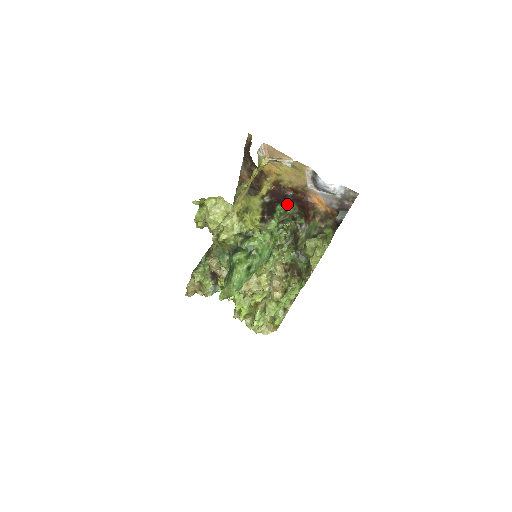
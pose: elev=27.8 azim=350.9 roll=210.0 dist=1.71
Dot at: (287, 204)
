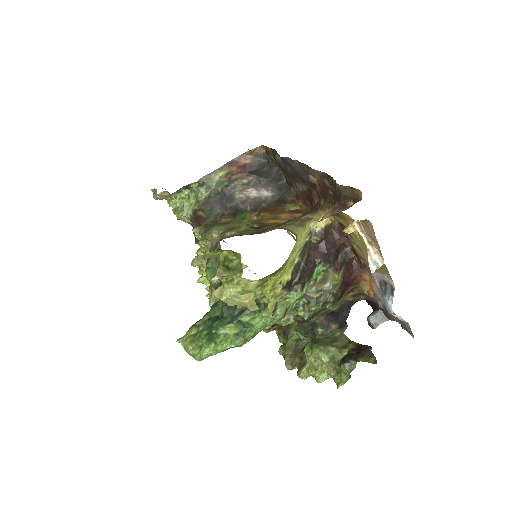
Dot at: (332, 270)
